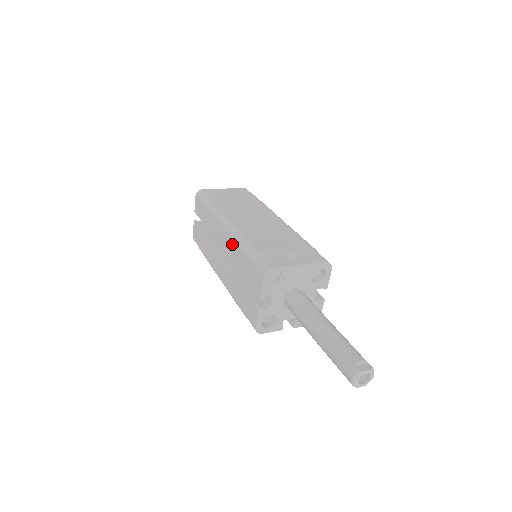
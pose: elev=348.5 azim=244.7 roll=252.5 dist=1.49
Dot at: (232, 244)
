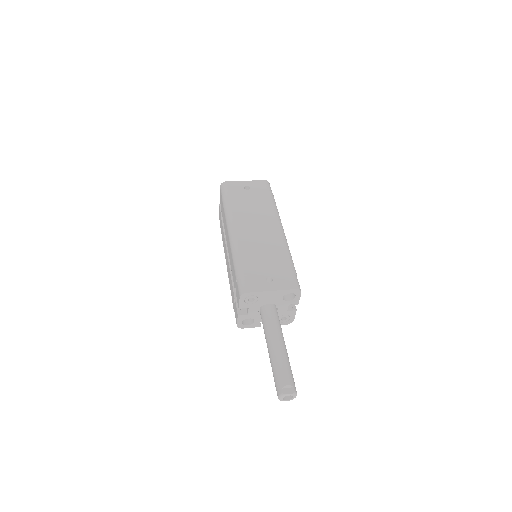
Dot at: (230, 253)
